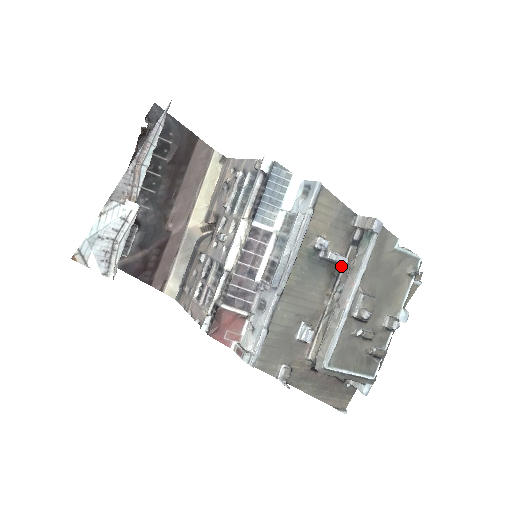
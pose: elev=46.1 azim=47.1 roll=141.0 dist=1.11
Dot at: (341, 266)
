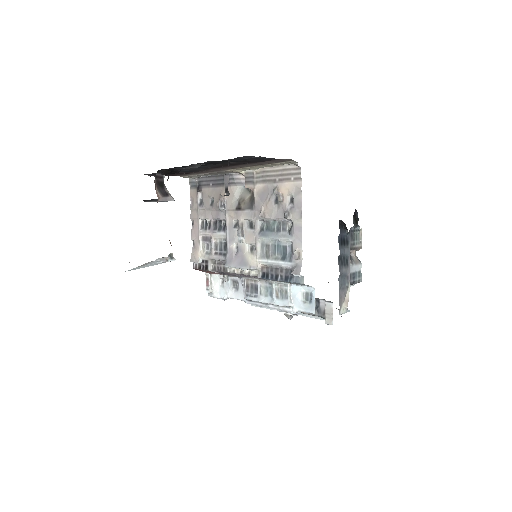
Dot at: occluded
